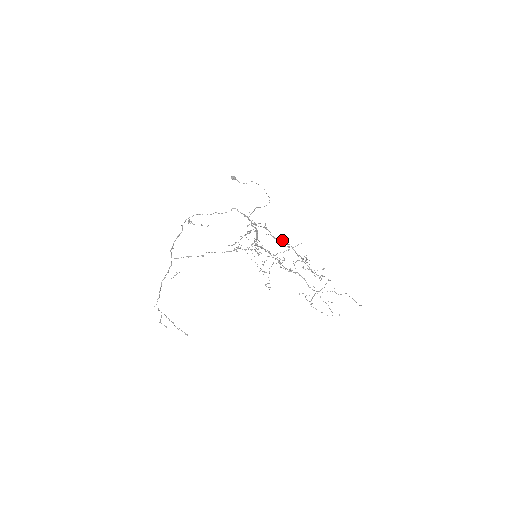
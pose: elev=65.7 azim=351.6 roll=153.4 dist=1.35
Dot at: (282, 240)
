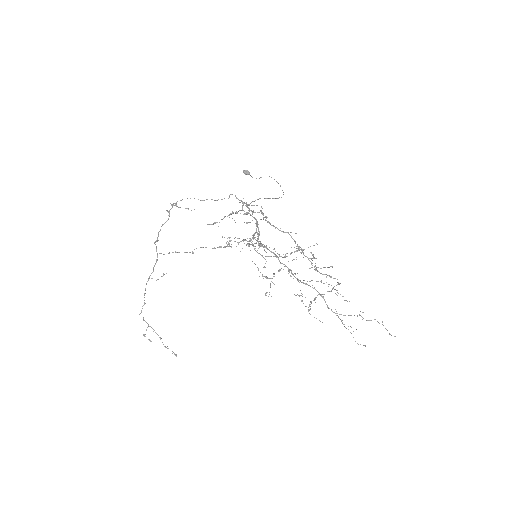
Dot at: occluded
